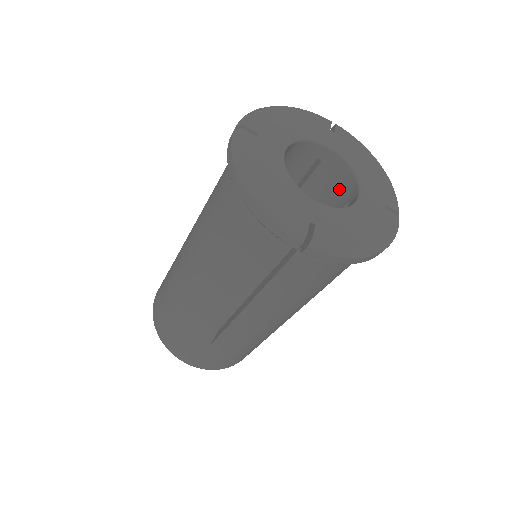
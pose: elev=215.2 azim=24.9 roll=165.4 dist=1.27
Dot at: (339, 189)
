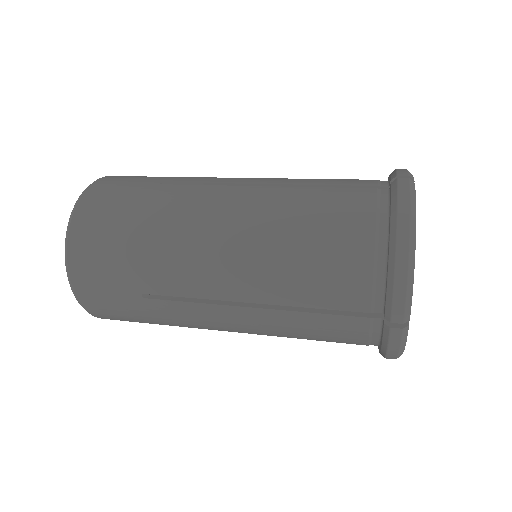
Dot at: occluded
